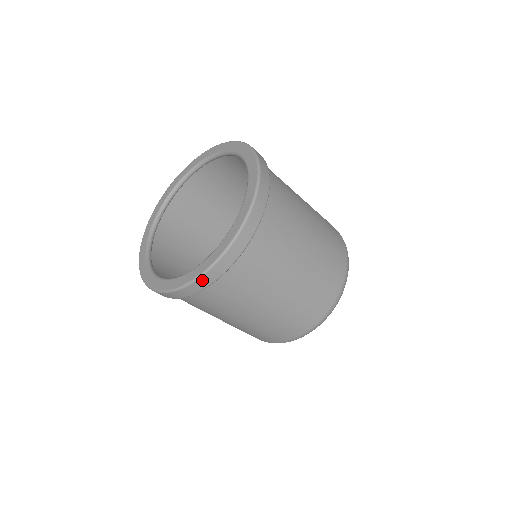
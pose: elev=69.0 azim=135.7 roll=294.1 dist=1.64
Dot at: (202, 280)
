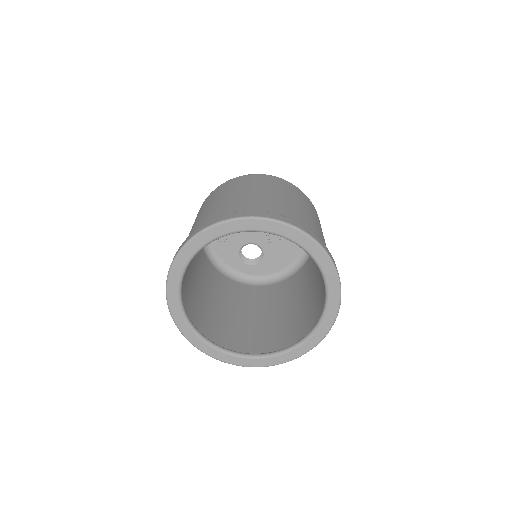
Dot at: occluded
